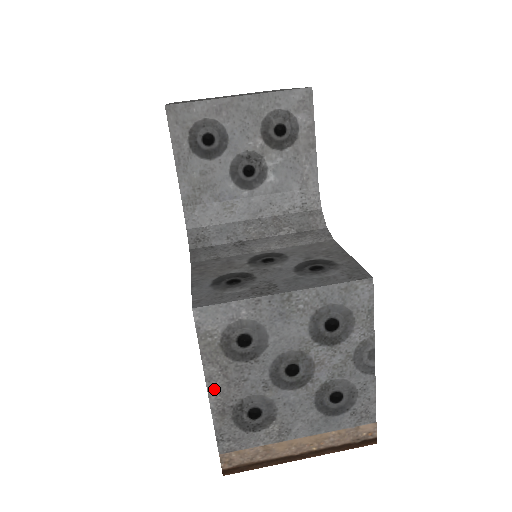
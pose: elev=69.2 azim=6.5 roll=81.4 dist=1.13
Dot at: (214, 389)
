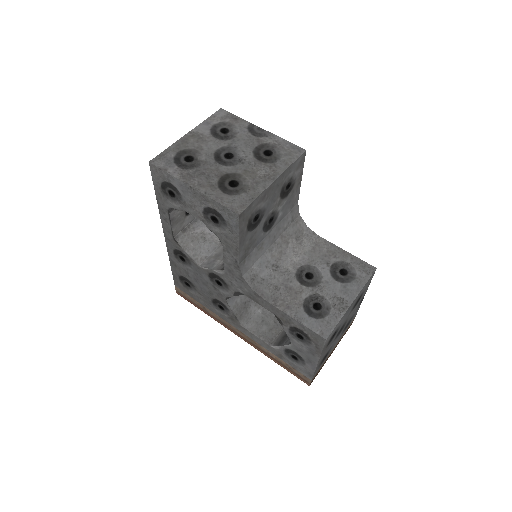
Dot at: occluded
